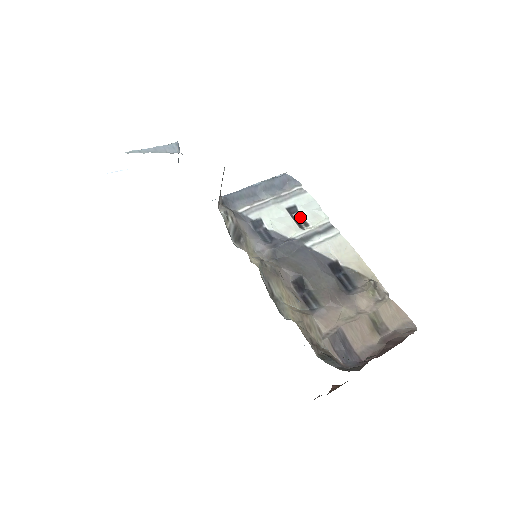
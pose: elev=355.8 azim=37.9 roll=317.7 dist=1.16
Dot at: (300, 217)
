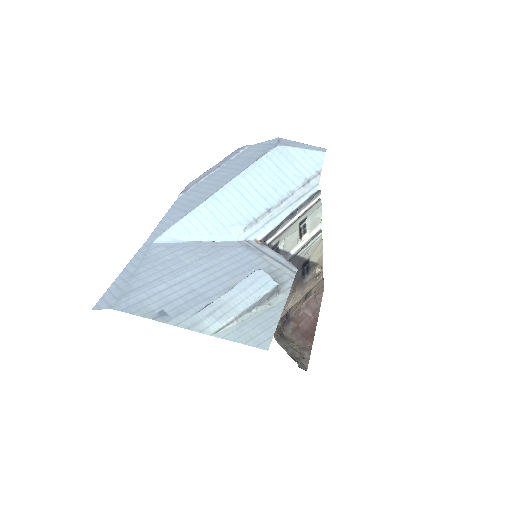
Dot at: (304, 226)
